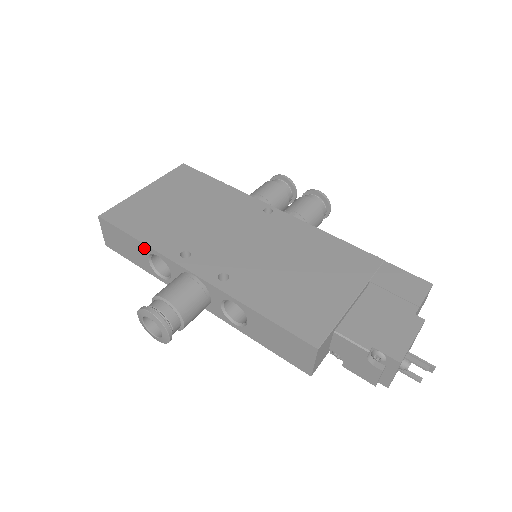
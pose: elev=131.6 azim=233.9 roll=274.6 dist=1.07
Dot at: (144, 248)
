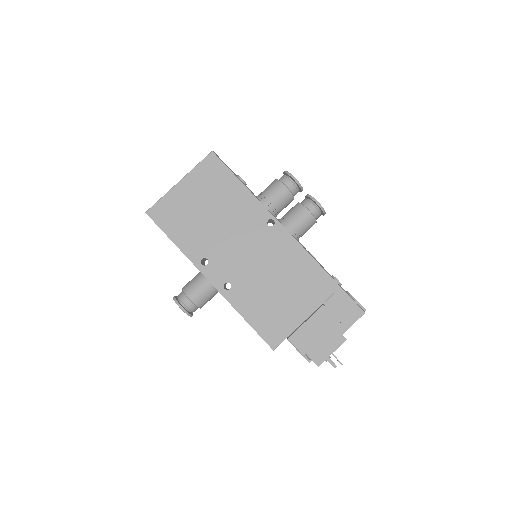
Dot at: (178, 247)
